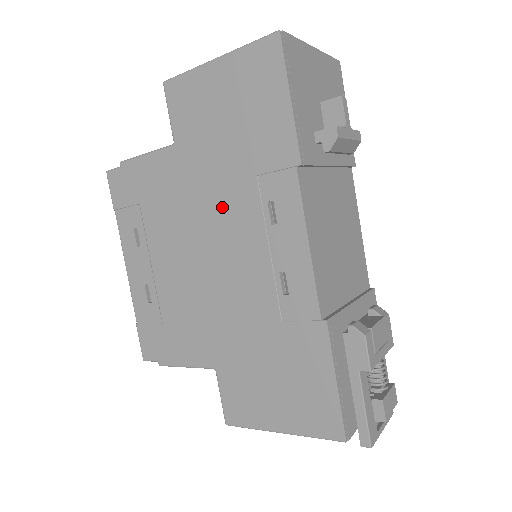
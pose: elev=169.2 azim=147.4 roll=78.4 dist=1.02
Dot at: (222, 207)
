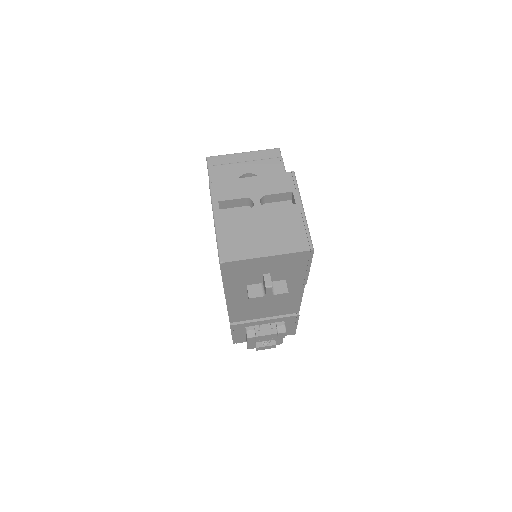
Dot at: occluded
